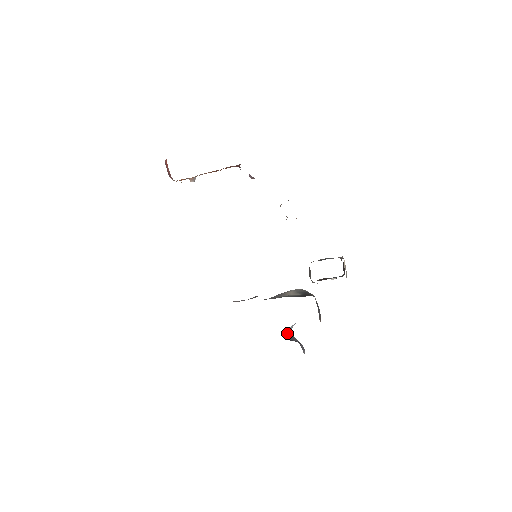
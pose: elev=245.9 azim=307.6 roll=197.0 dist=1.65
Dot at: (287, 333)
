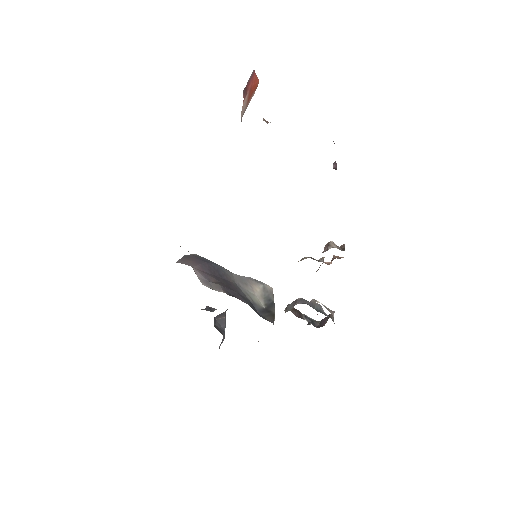
Dot at: (222, 313)
